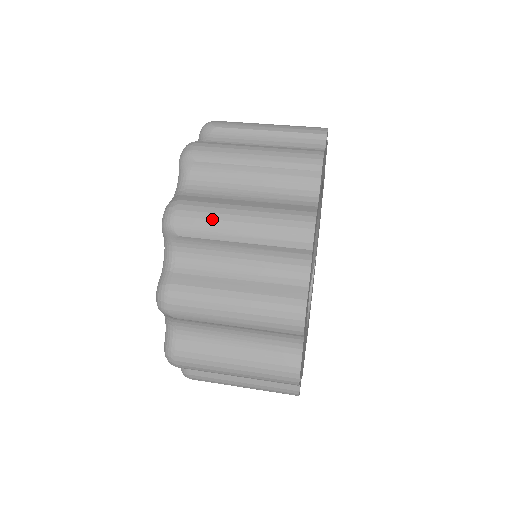
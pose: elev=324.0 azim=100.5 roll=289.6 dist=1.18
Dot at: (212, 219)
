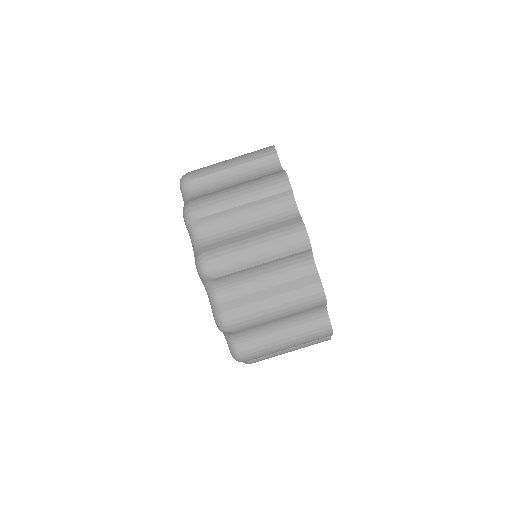
Dot at: (269, 353)
